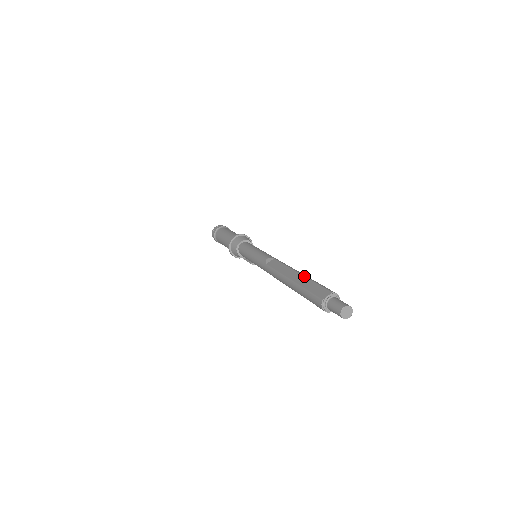
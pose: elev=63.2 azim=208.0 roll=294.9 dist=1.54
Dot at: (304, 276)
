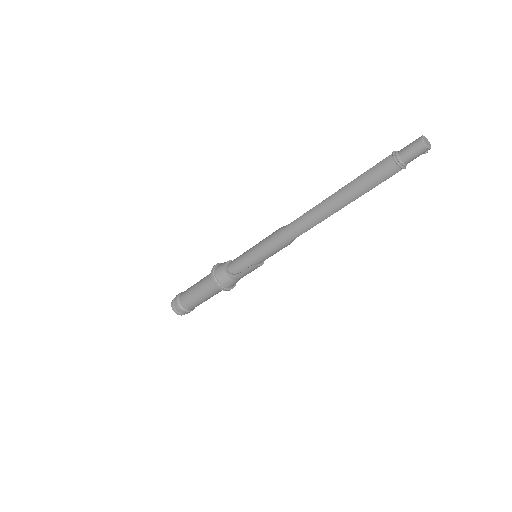
Dot at: occluded
